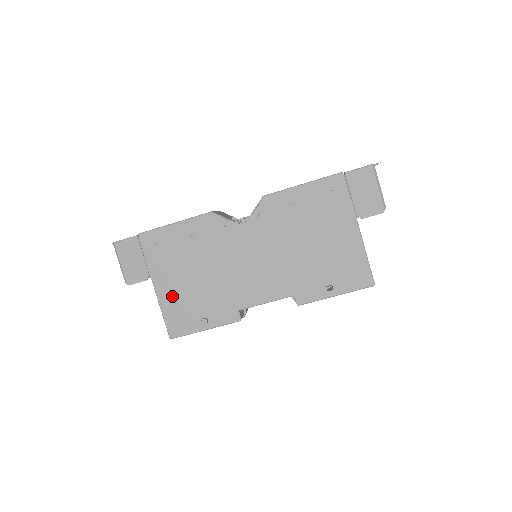
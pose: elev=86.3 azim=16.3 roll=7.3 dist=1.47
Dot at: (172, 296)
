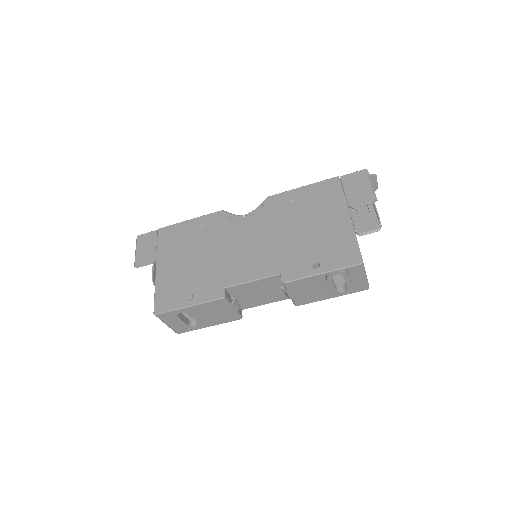
Dot at: (168, 276)
